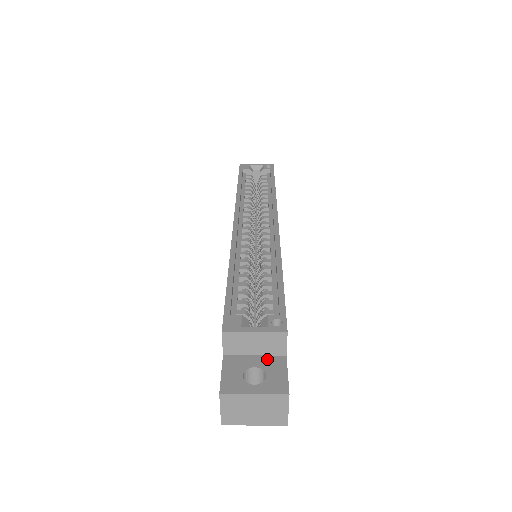
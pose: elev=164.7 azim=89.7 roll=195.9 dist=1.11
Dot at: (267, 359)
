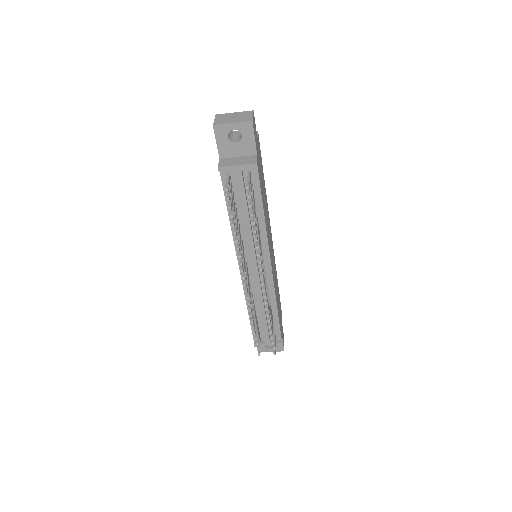
Dot at: occluded
